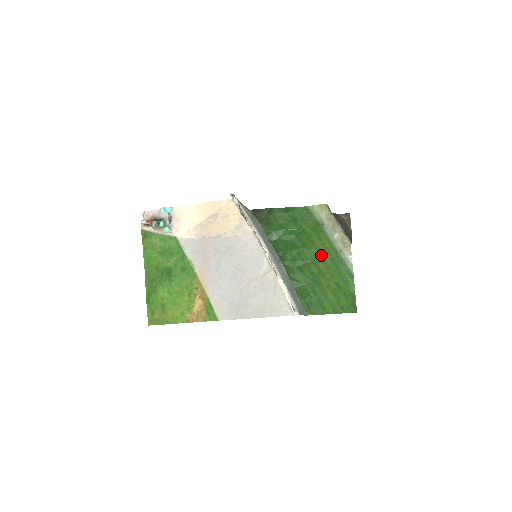
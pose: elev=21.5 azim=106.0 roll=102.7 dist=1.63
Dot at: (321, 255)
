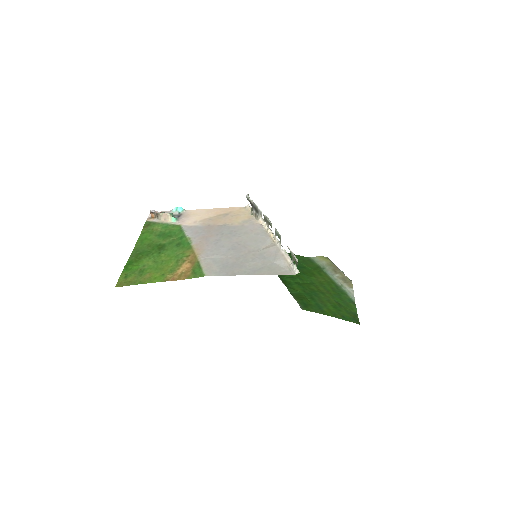
Dot at: (321, 283)
